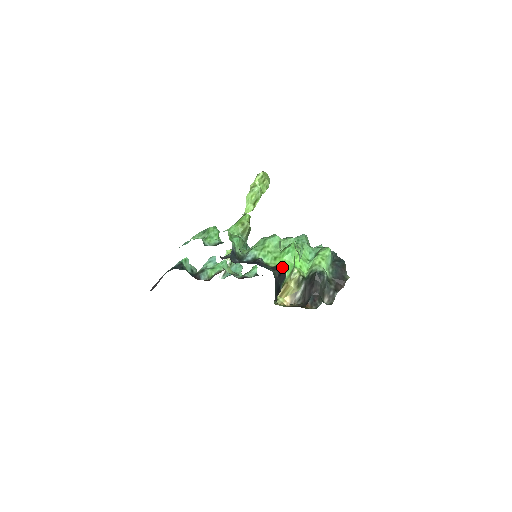
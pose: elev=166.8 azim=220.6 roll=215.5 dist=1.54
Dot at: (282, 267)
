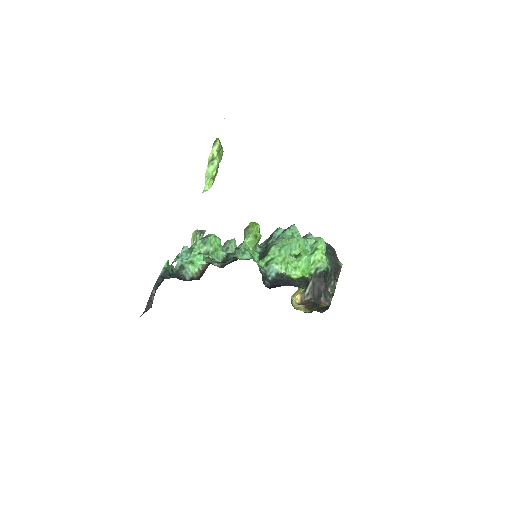
Dot at: (307, 280)
